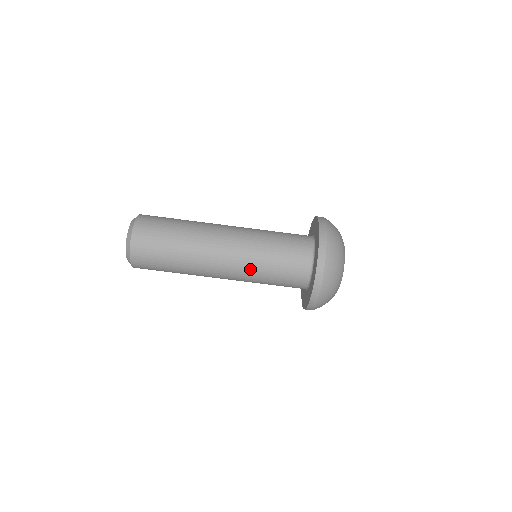
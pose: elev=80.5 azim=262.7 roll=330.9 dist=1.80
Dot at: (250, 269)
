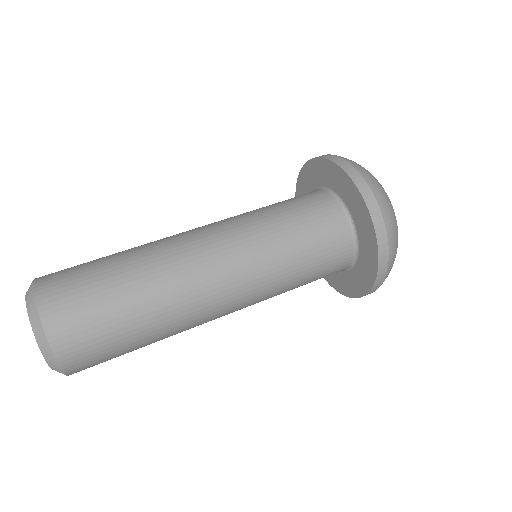
Dot at: (260, 247)
